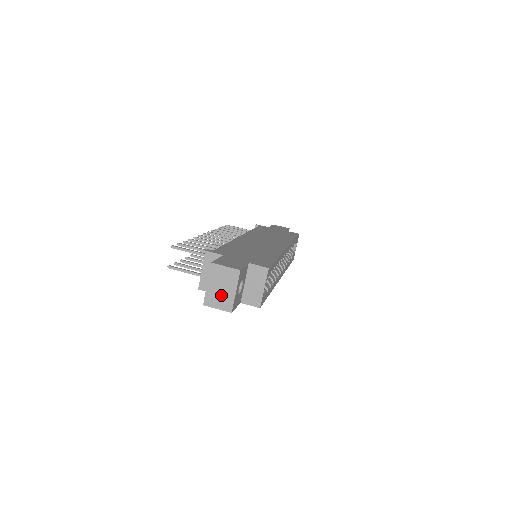
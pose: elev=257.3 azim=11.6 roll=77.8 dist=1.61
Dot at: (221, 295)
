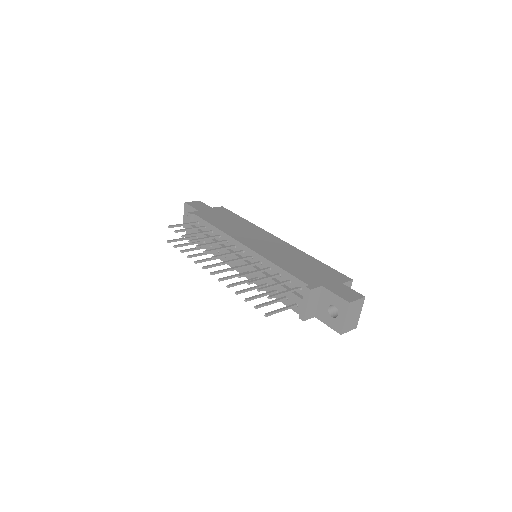
Dot at: (352, 321)
